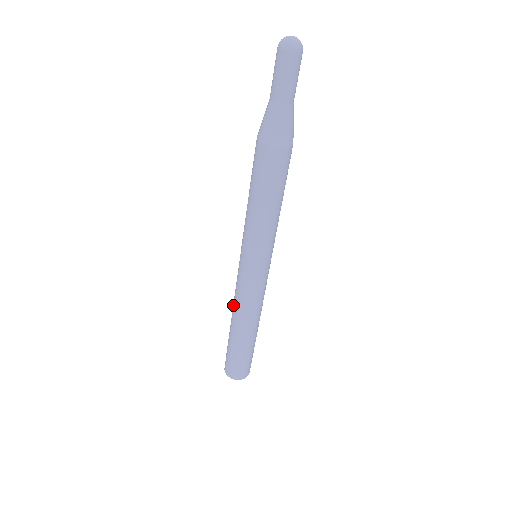
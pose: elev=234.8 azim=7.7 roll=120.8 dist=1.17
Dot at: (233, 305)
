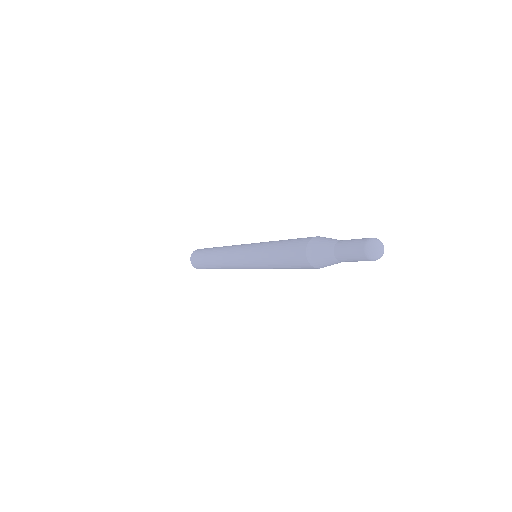
Dot at: (220, 259)
